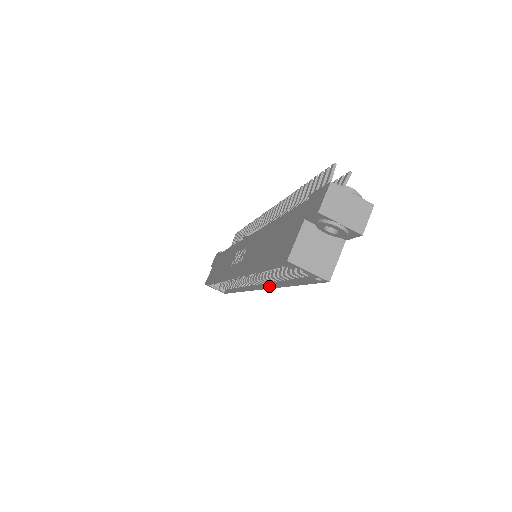
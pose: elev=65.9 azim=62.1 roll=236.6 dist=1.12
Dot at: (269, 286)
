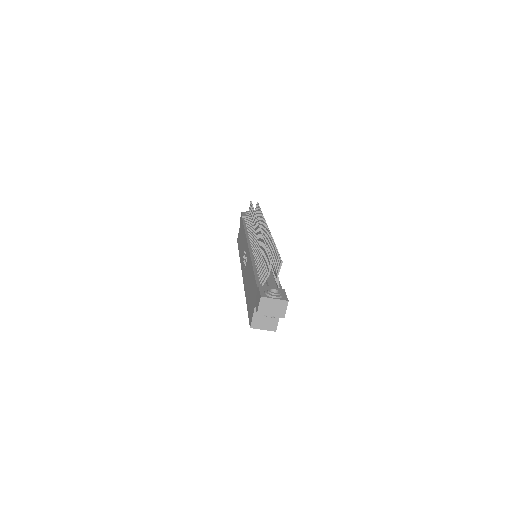
Dot at: occluded
